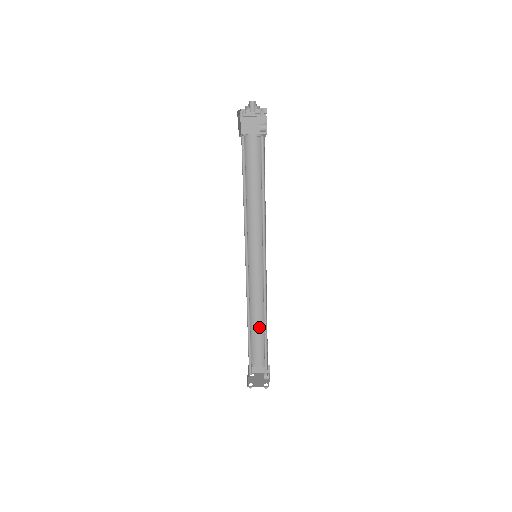
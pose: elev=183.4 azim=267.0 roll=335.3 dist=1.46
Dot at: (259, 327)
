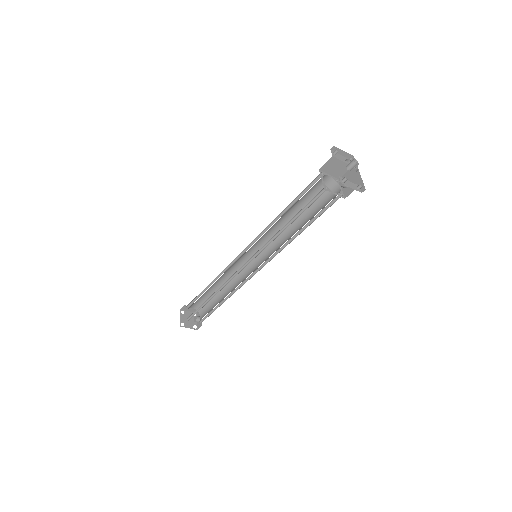
Dot at: (214, 289)
